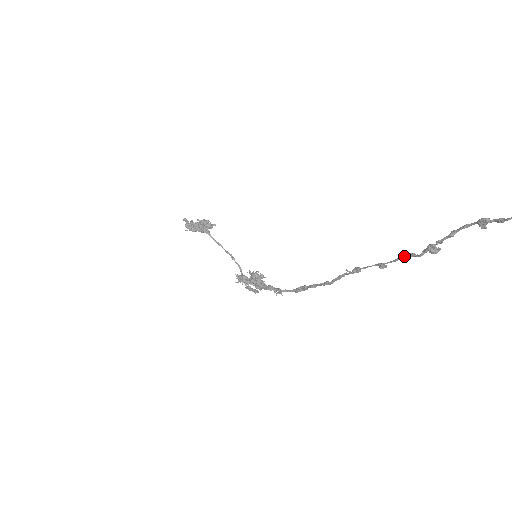
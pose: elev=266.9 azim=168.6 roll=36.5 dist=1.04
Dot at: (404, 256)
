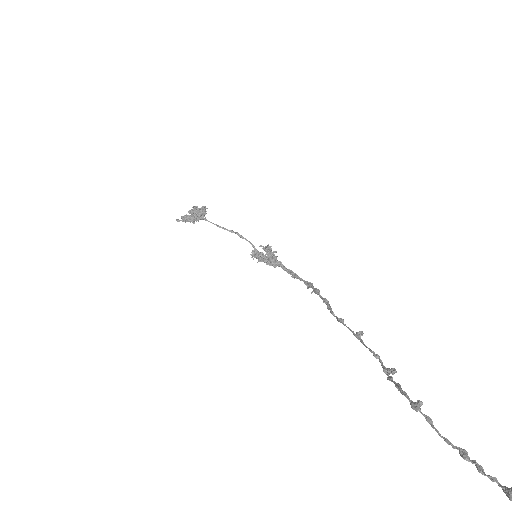
Dot at: (370, 351)
